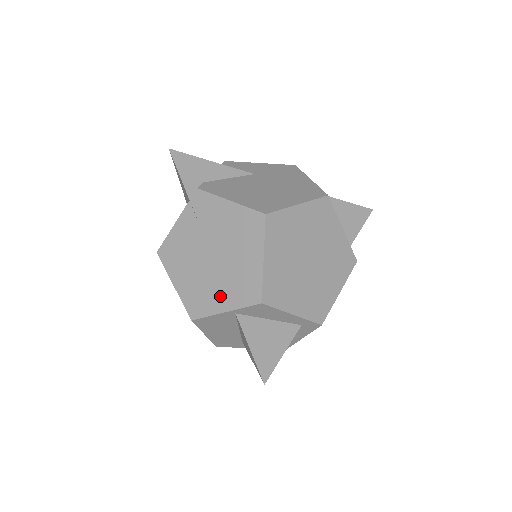
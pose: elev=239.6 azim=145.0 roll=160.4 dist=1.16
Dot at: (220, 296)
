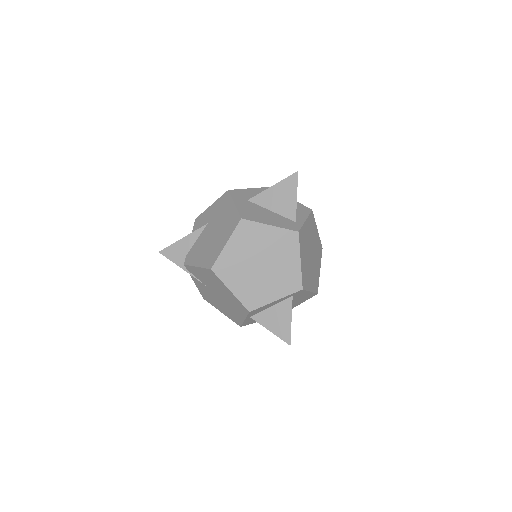
Dot at: (236, 313)
